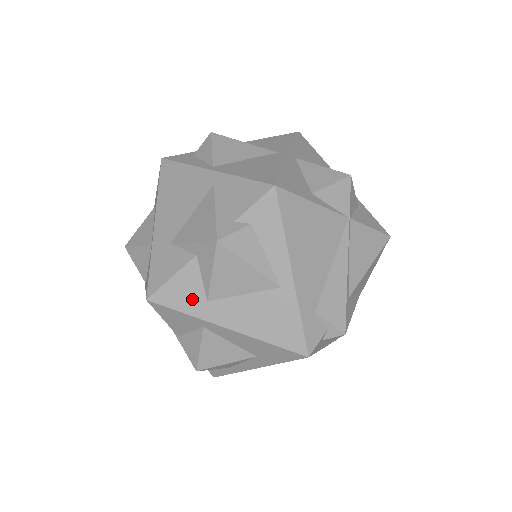
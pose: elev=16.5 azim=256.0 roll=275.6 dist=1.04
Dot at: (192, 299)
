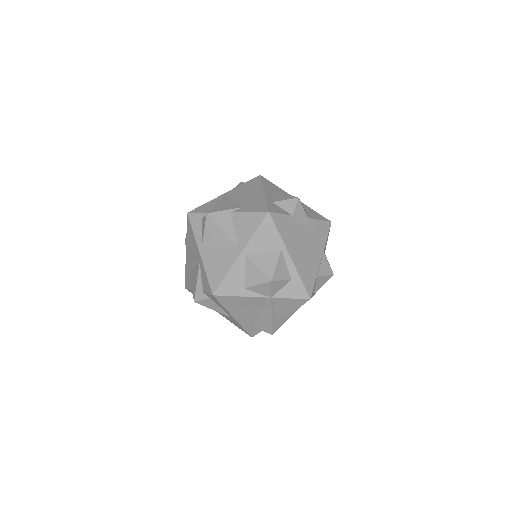
Dot at: occluded
